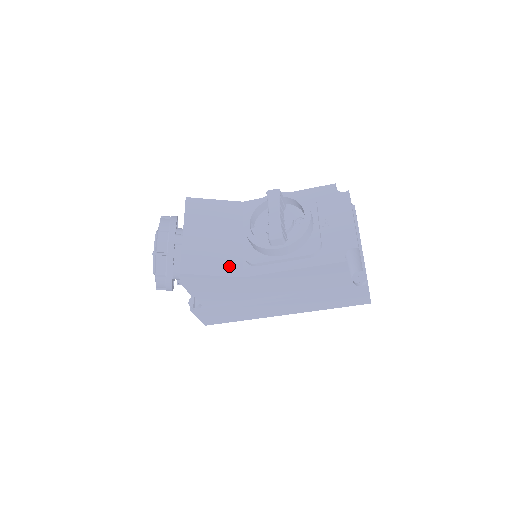
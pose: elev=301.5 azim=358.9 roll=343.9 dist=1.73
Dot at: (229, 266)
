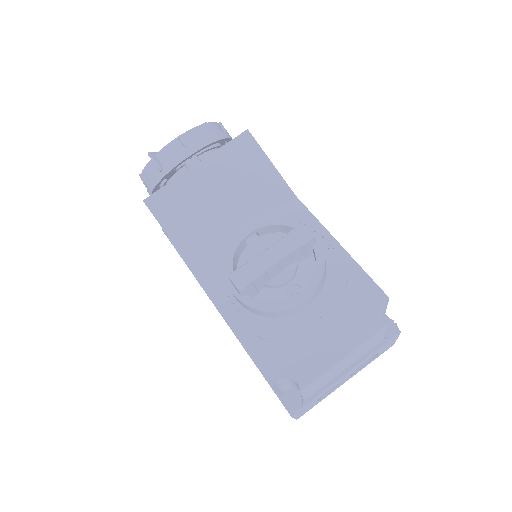
Dot at: (194, 244)
